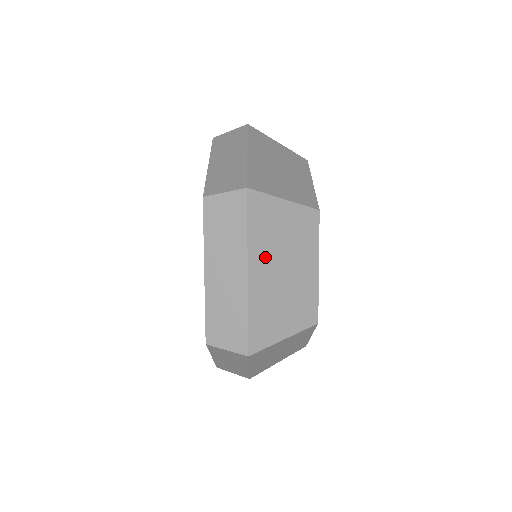
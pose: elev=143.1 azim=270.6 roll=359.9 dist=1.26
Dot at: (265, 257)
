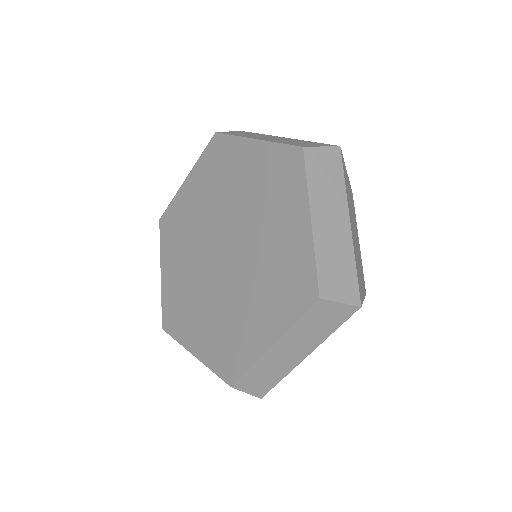
Dot at: (351, 214)
